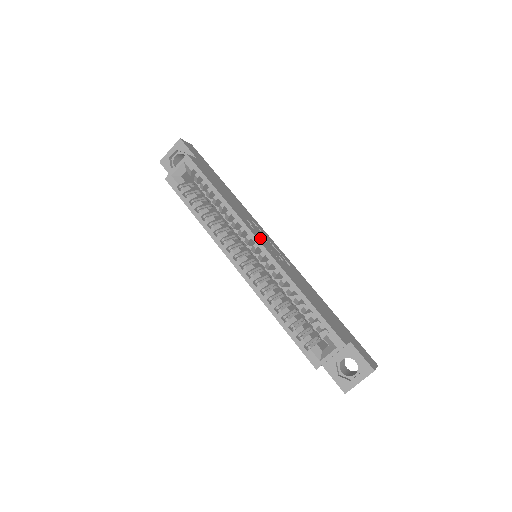
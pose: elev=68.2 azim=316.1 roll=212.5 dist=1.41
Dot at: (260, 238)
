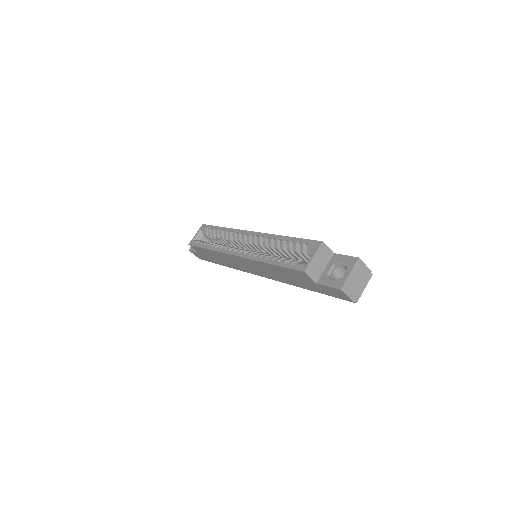
Dot at: occluded
